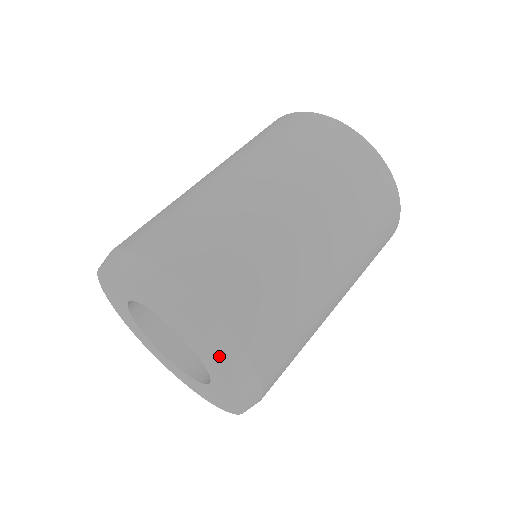
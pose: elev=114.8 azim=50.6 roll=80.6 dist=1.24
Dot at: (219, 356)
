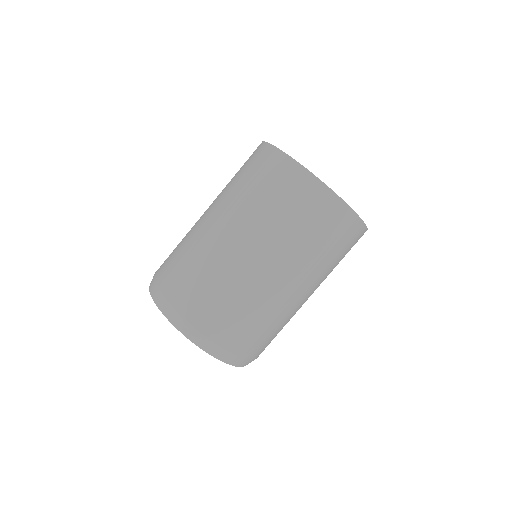
Dot at: (228, 363)
